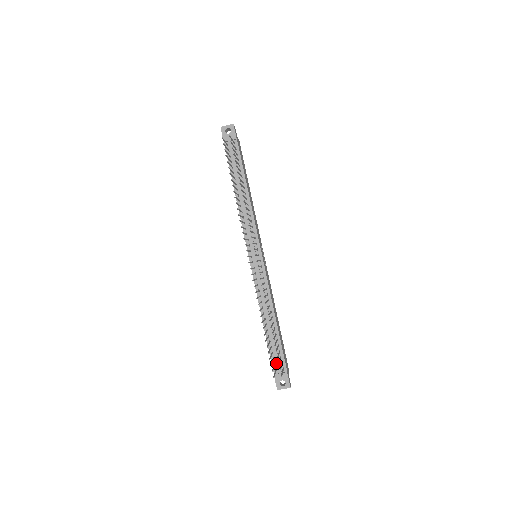
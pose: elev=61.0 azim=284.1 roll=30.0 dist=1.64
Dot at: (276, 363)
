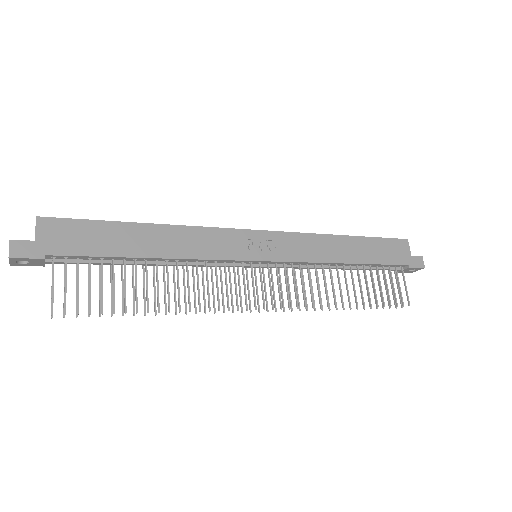
Dot at: occluded
